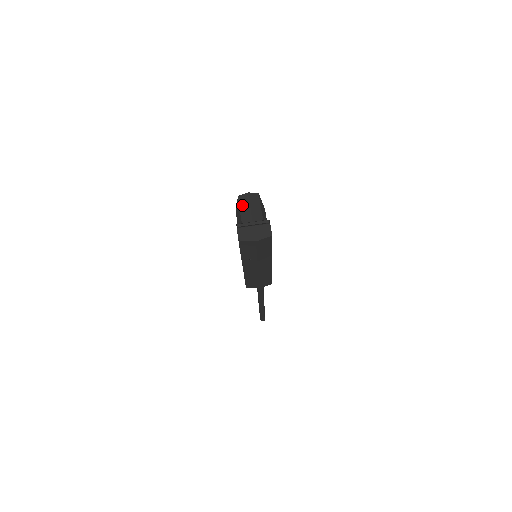
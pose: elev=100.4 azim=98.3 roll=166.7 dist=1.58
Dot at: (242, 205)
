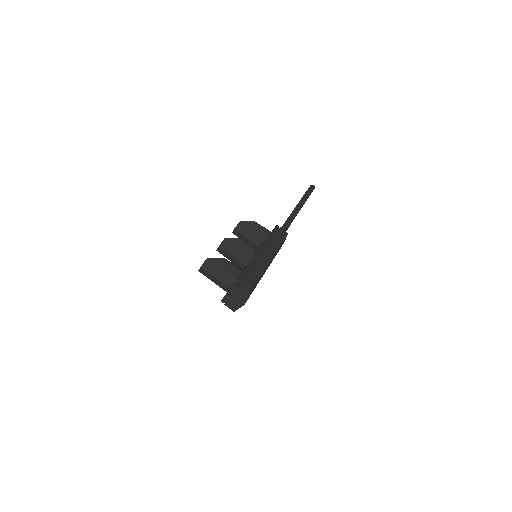
Dot at: (208, 277)
